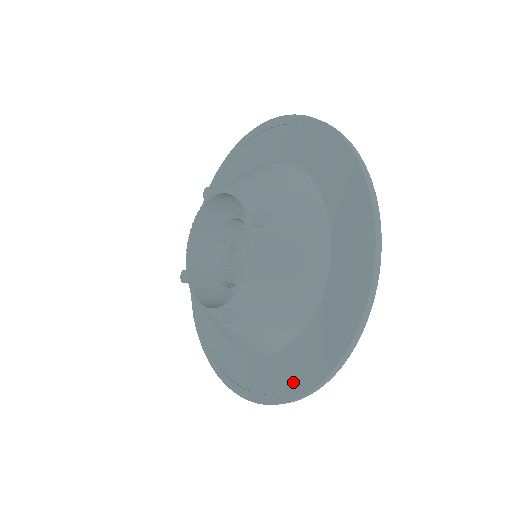
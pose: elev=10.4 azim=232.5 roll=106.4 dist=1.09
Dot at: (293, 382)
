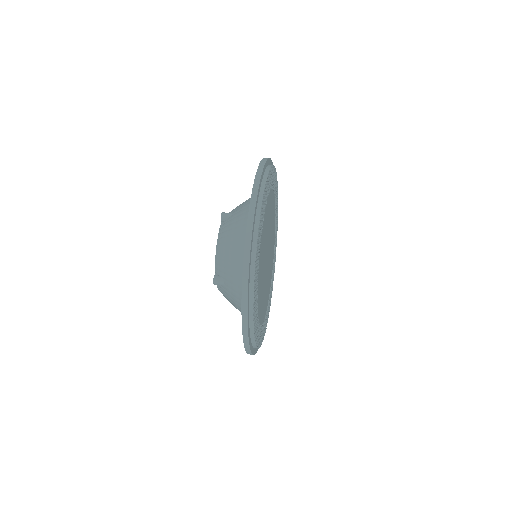
Dot at: occluded
